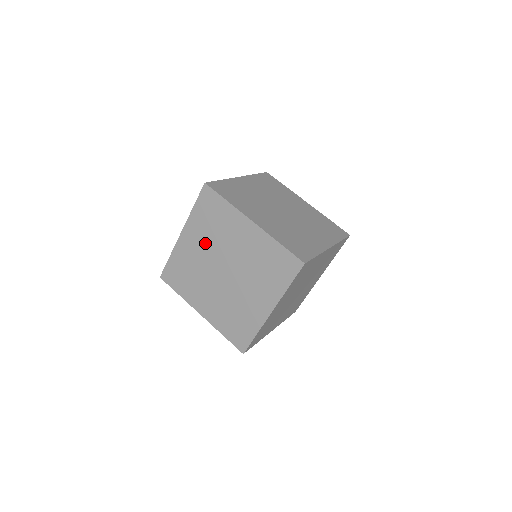
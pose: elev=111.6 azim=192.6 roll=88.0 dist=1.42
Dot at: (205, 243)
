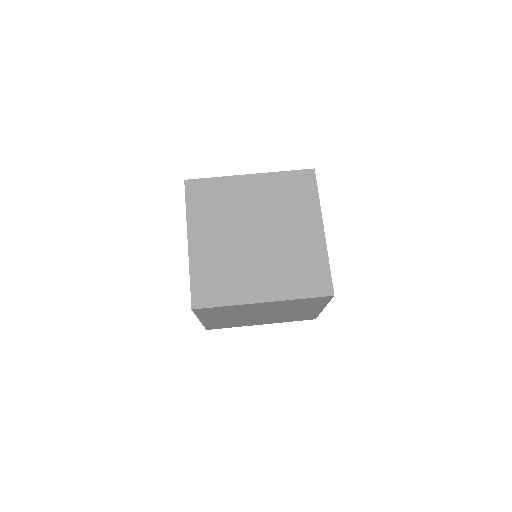
Dot at: occluded
